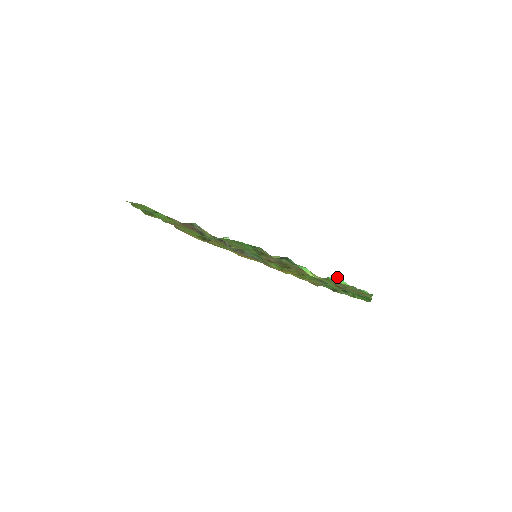
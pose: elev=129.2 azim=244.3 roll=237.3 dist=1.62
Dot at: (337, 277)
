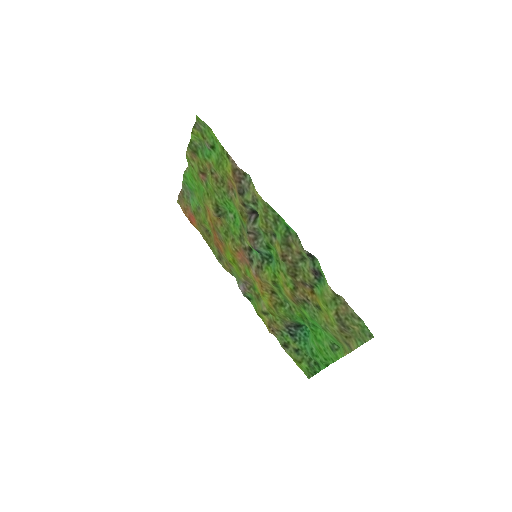
Dot at: occluded
